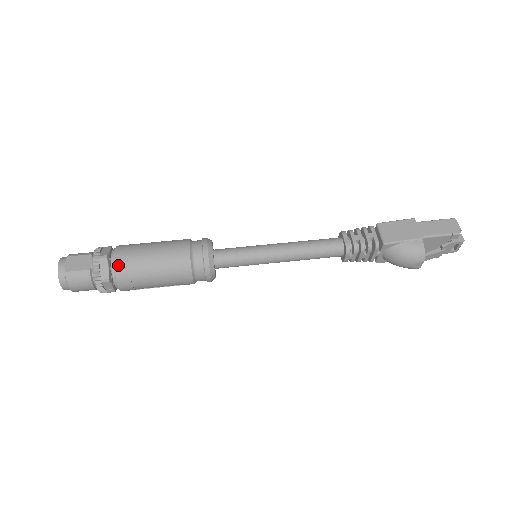
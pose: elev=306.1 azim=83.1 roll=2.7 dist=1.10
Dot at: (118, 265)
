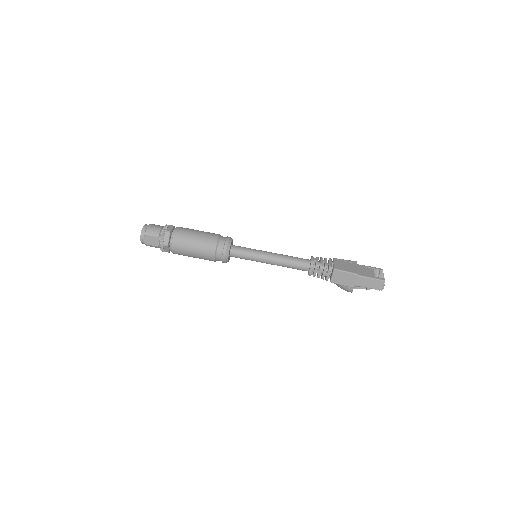
Dot at: (174, 251)
